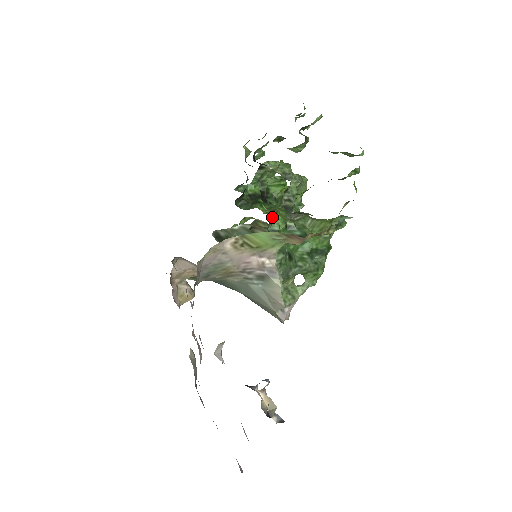
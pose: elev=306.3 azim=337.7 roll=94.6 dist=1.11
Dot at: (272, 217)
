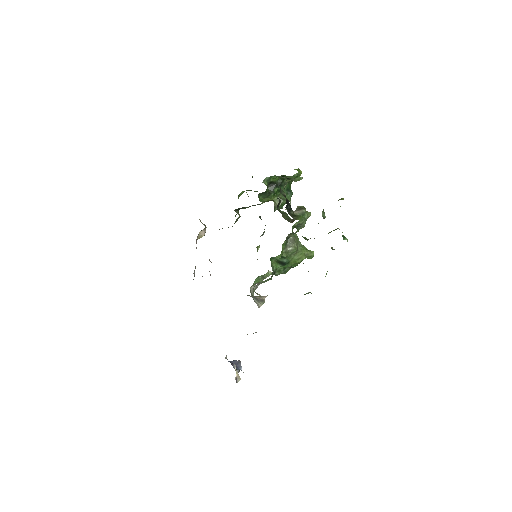
Dot at: occluded
